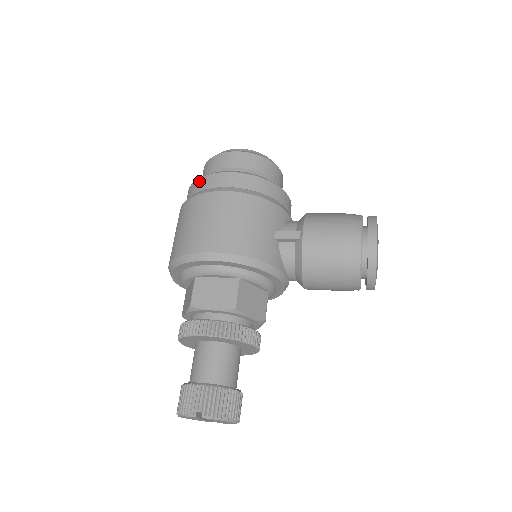
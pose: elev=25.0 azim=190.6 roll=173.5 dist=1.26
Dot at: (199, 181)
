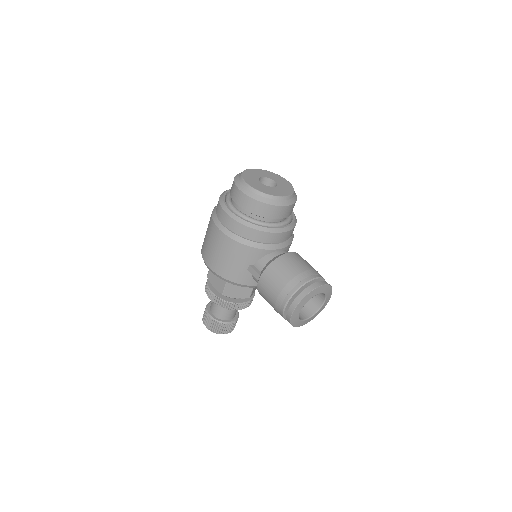
Dot at: (218, 203)
